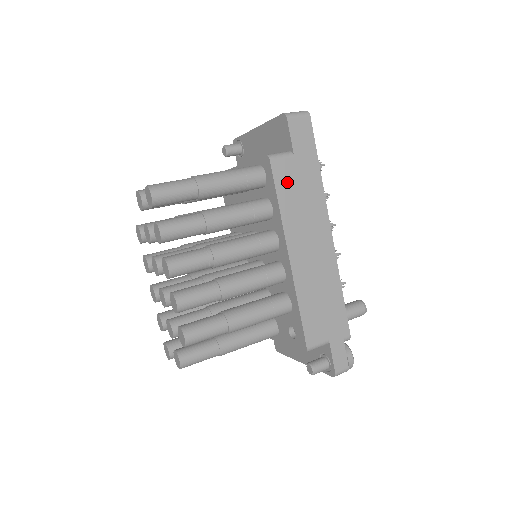
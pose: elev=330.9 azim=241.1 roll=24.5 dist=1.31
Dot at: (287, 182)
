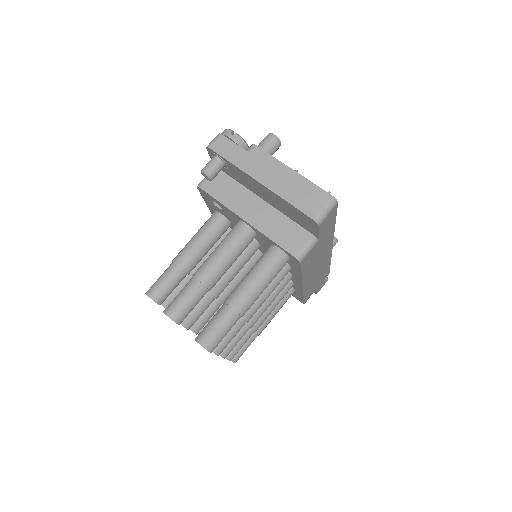
Dot at: (310, 259)
